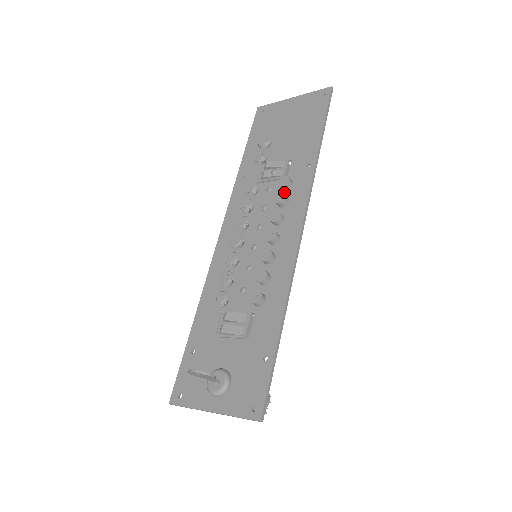
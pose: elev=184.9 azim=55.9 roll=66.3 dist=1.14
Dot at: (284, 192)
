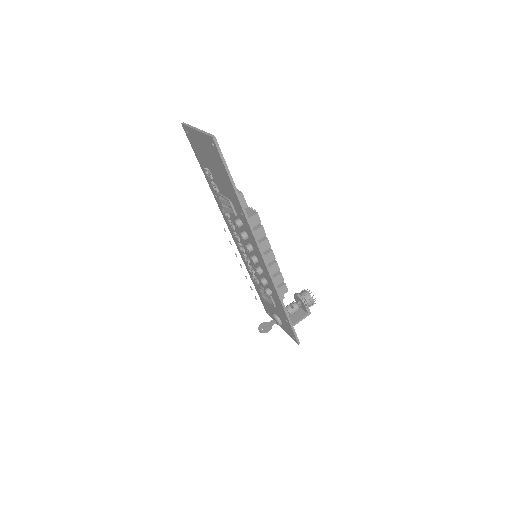
Dot at: (242, 227)
